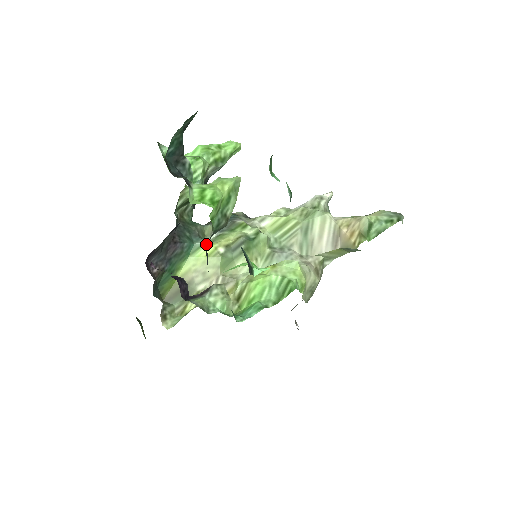
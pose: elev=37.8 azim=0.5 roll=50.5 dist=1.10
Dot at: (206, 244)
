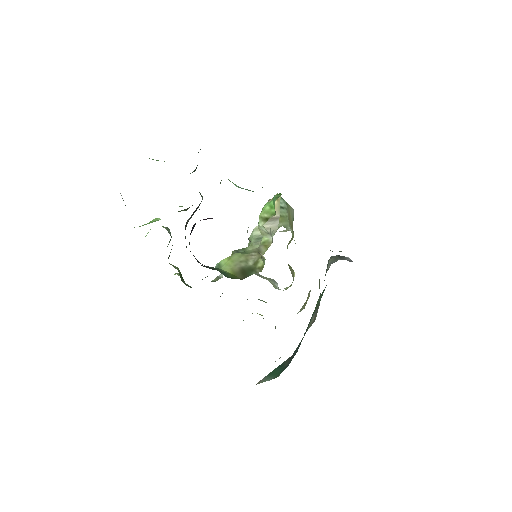
Dot at: (220, 262)
